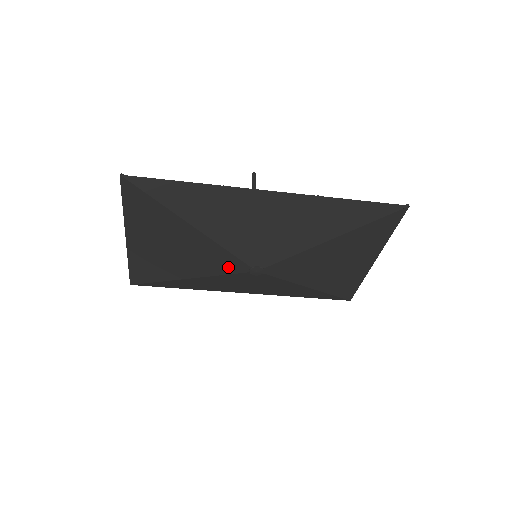
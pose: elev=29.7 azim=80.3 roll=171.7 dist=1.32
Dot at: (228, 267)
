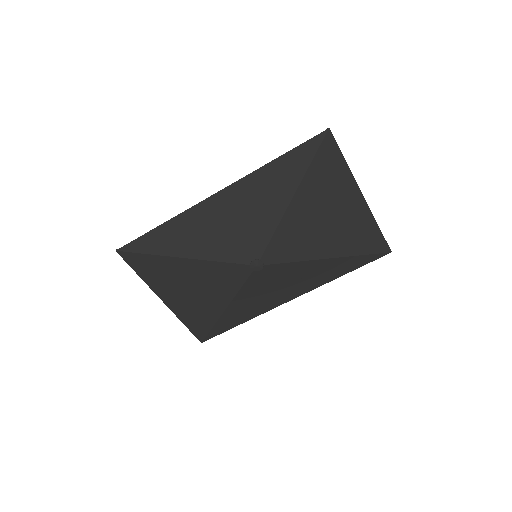
Dot at: (237, 277)
